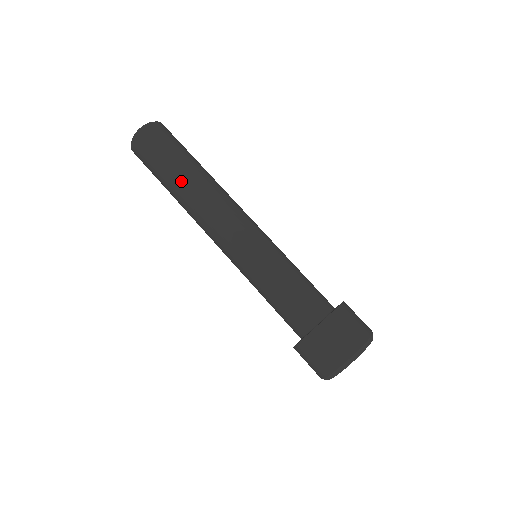
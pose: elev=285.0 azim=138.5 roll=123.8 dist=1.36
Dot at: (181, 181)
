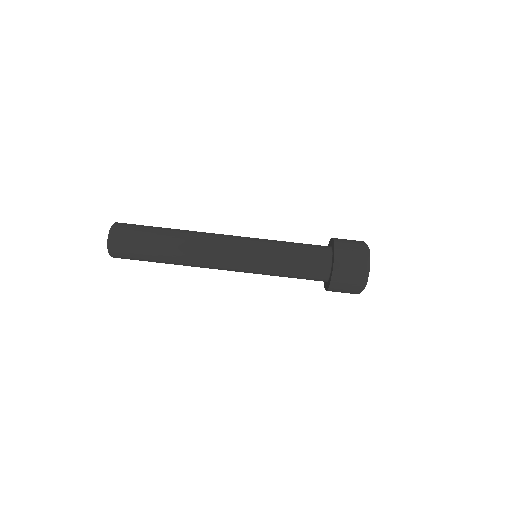
Dot at: (169, 253)
